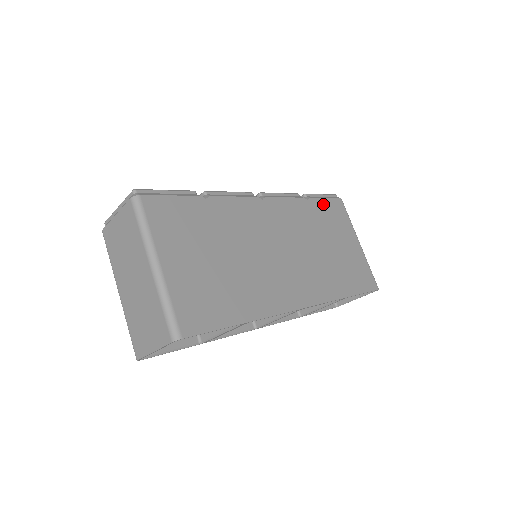
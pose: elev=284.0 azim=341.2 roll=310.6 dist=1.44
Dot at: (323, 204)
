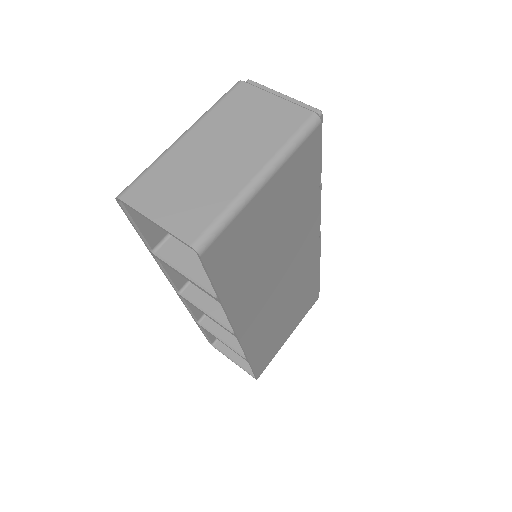
Dot at: (315, 287)
